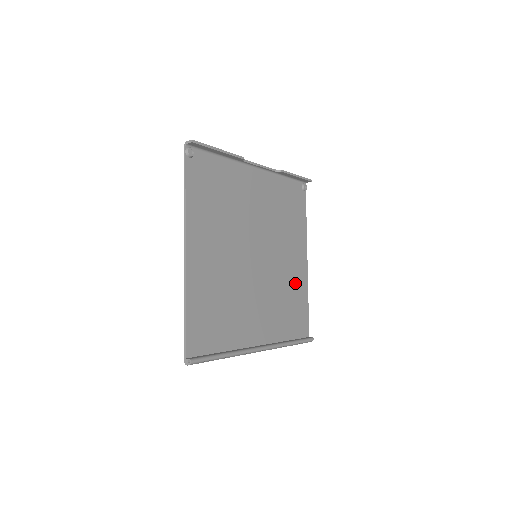
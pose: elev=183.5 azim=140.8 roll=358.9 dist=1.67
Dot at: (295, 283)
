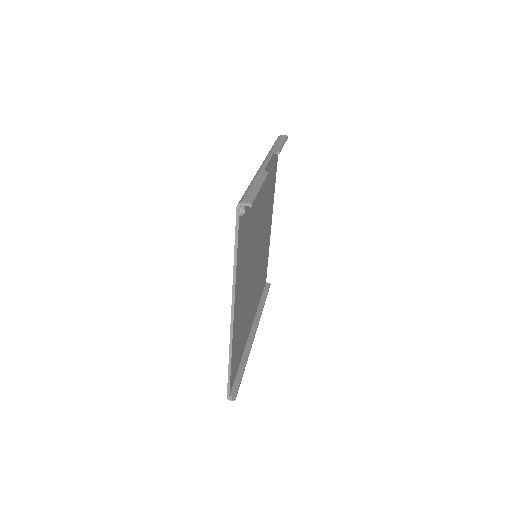
Dot at: (266, 248)
